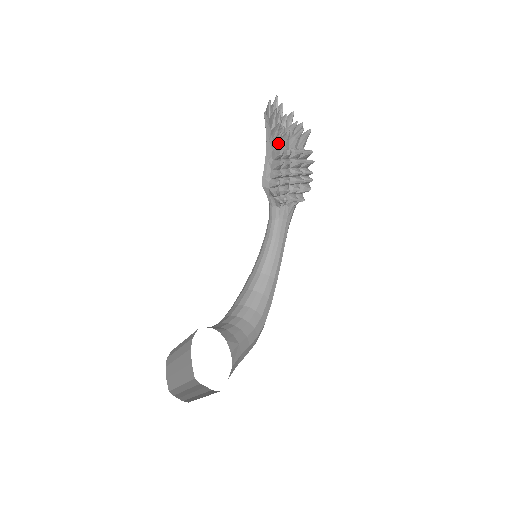
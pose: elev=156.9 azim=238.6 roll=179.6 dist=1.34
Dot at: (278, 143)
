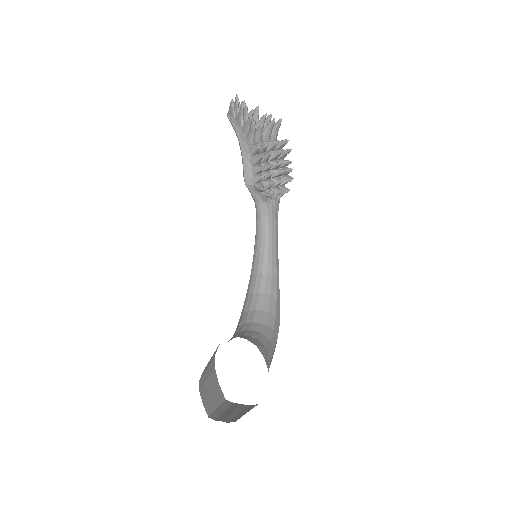
Dot at: (253, 138)
